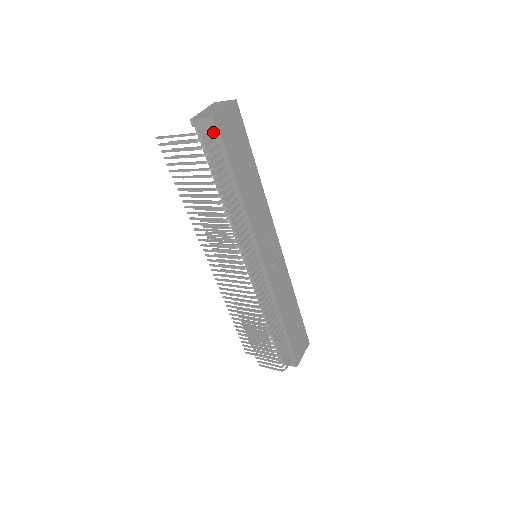
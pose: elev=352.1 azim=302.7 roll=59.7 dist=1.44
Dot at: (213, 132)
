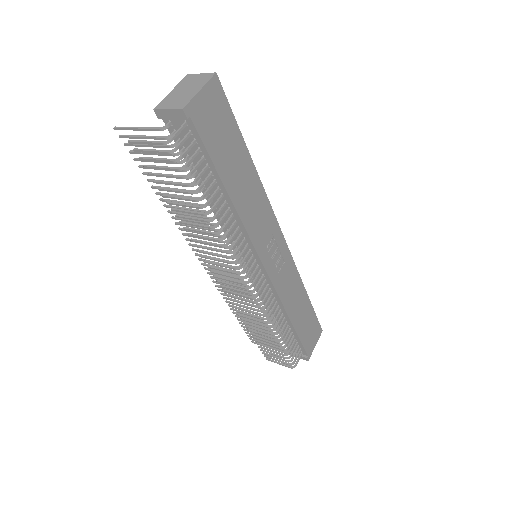
Dot at: (186, 126)
